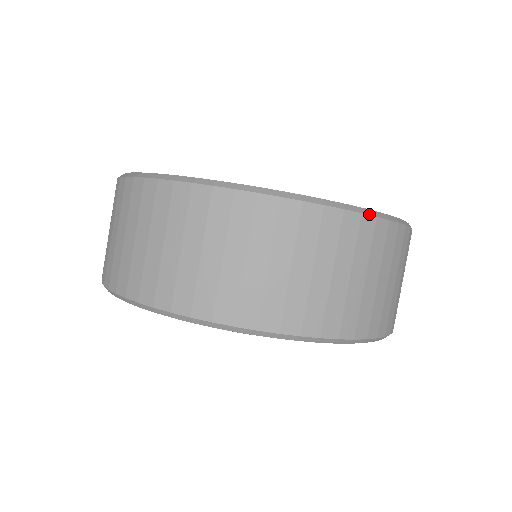
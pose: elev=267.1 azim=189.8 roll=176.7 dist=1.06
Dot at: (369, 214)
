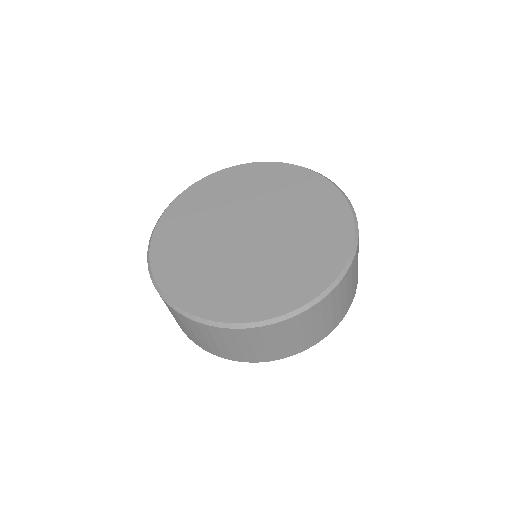
Dot at: occluded
